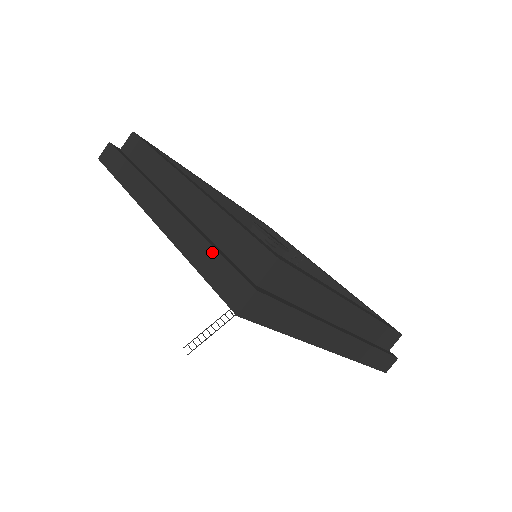
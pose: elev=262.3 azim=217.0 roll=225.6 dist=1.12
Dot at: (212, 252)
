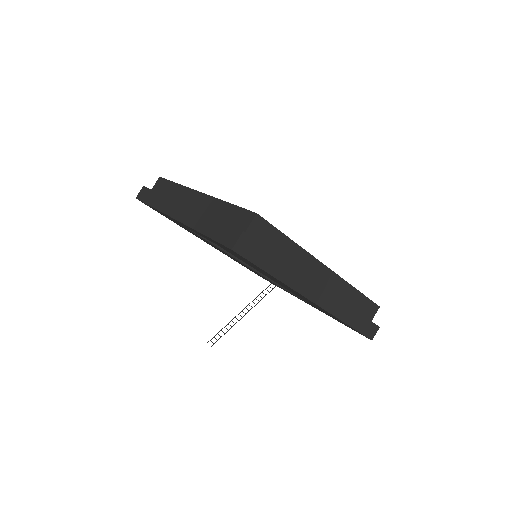
Dot at: (215, 222)
